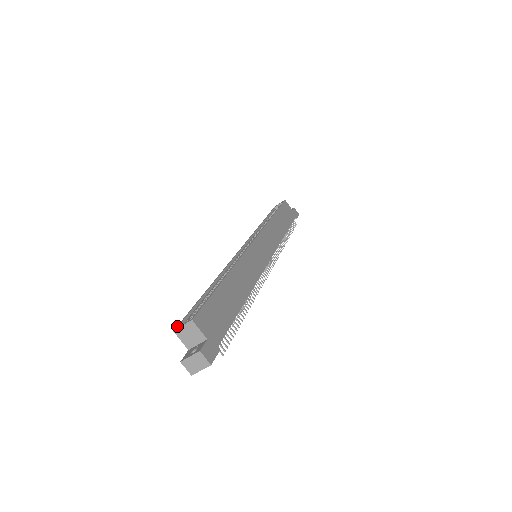
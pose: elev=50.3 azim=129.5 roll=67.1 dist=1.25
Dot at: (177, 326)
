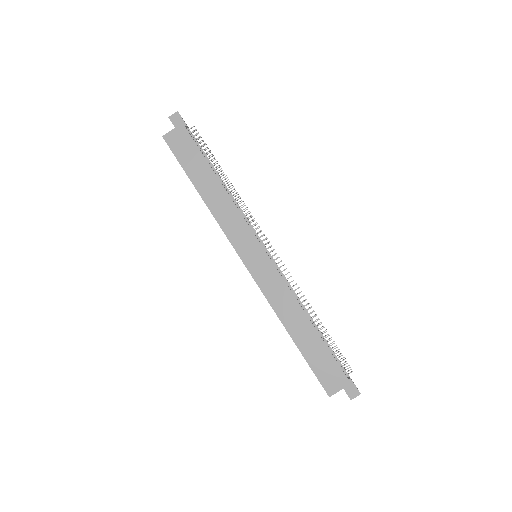
Dot at: occluded
